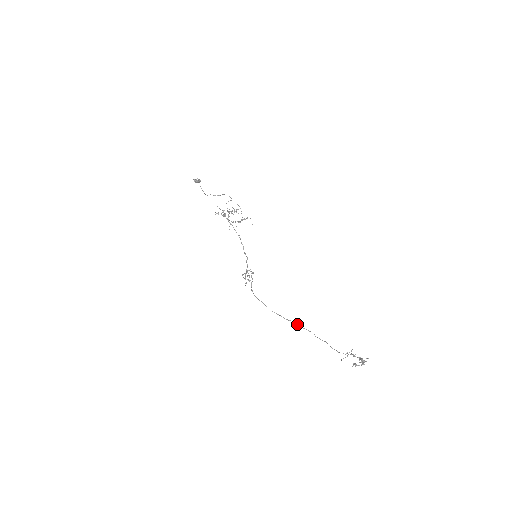
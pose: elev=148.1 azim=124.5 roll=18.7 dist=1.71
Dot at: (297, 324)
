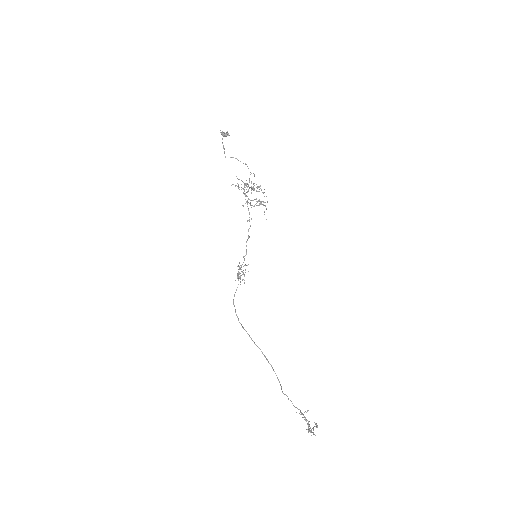
Dot at: (264, 355)
